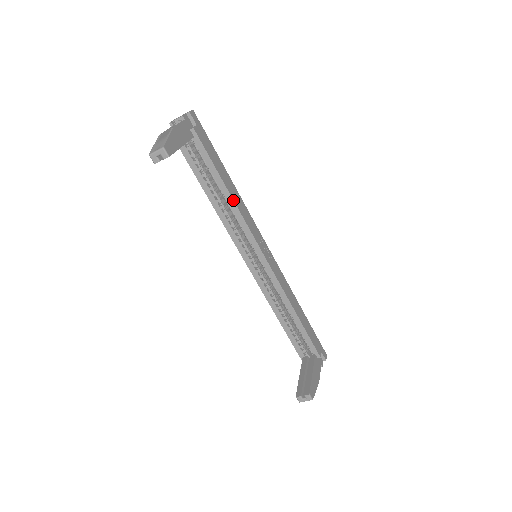
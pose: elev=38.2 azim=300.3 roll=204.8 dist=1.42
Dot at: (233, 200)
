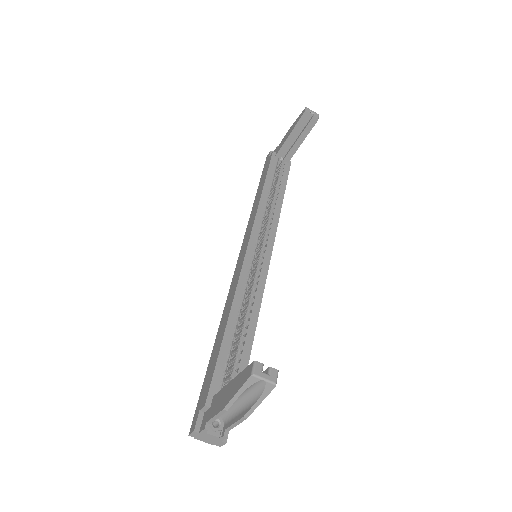
Dot at: (281, 207)
